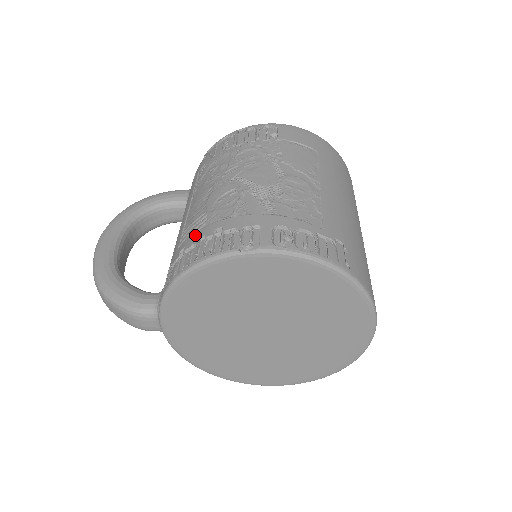
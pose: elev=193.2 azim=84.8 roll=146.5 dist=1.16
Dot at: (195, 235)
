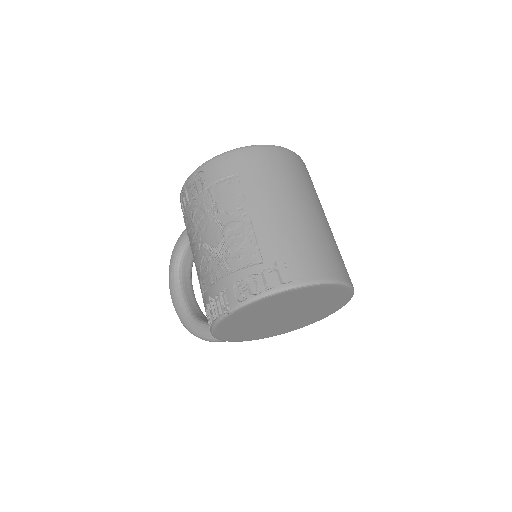
Dot at: (204, 300)
